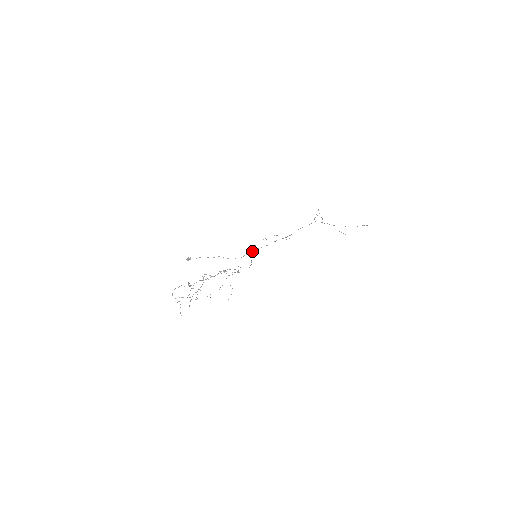
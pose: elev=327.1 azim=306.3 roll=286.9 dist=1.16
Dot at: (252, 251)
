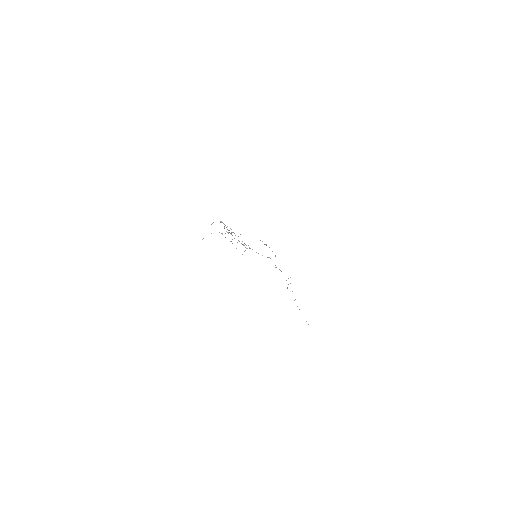
Dot at: (265, 244)
